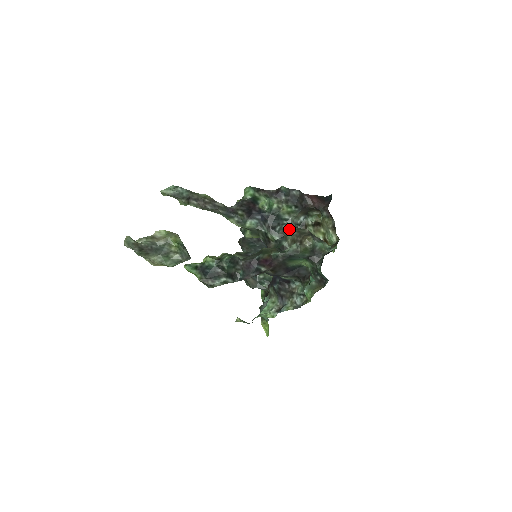
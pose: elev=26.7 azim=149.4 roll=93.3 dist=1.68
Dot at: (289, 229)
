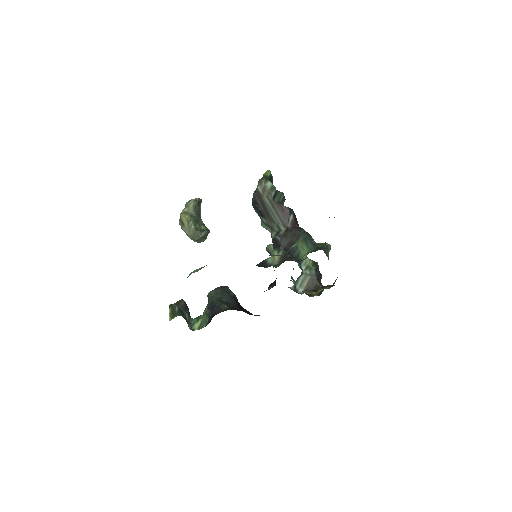
Dot at: occluded
